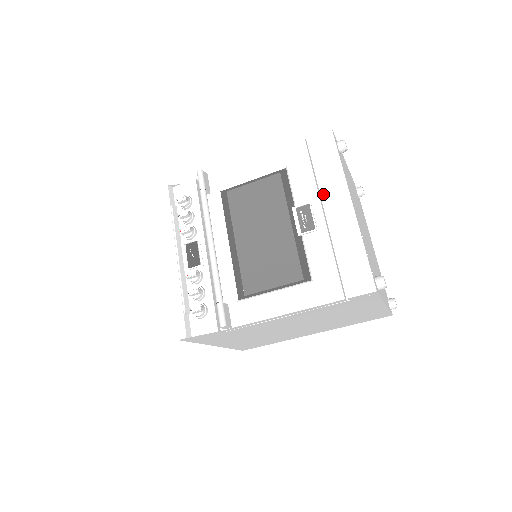
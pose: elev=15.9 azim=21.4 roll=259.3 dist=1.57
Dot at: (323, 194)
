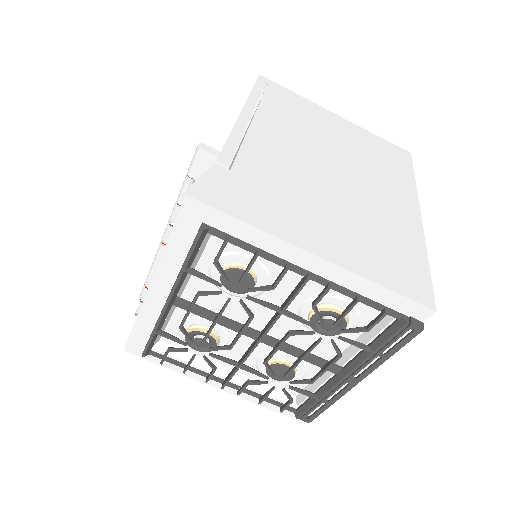
Dot at: occluded
